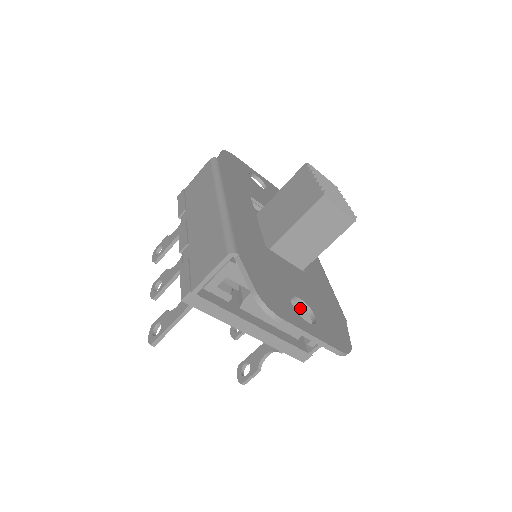
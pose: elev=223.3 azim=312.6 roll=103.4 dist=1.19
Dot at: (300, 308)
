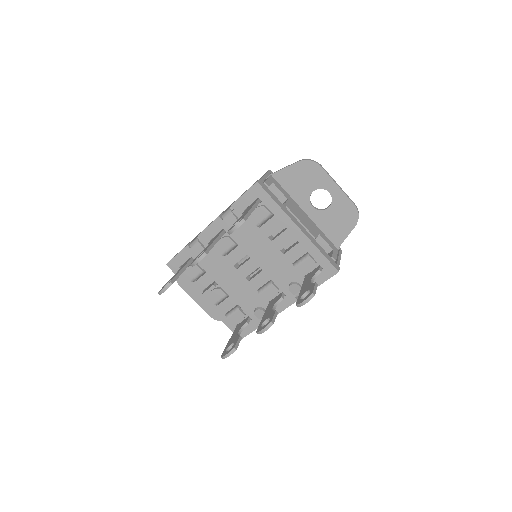
Dot at: (314, 225)
